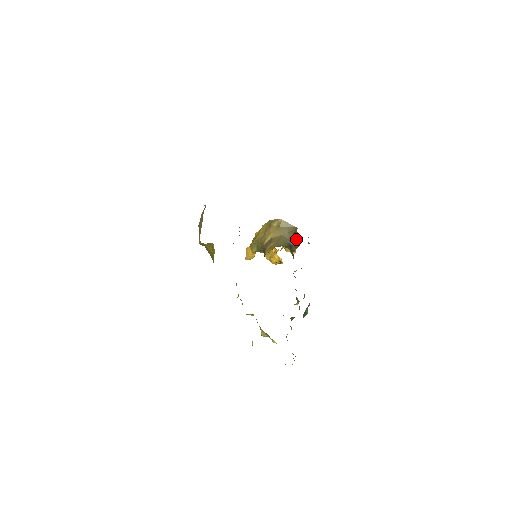
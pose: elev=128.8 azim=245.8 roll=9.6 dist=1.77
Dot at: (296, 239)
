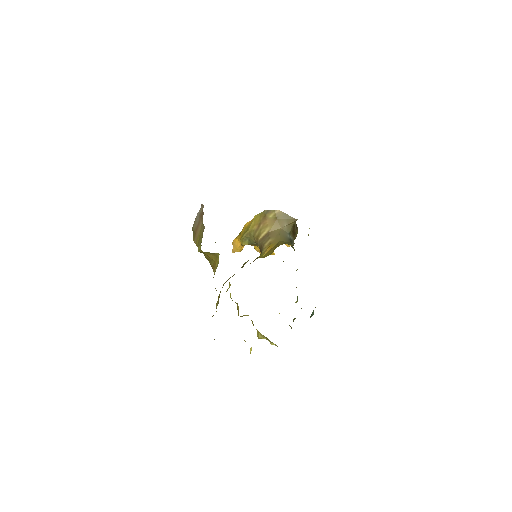
Dot at: (295, 231)
